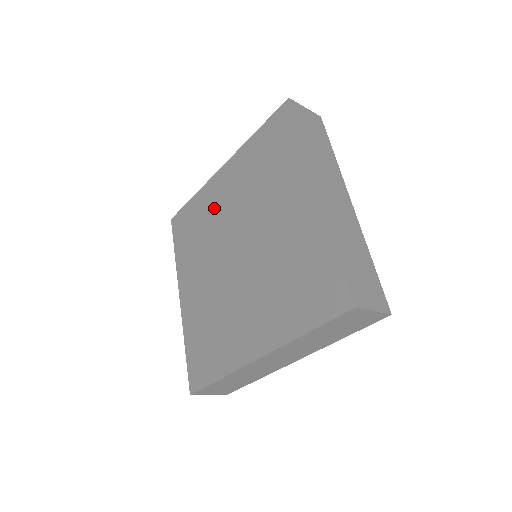
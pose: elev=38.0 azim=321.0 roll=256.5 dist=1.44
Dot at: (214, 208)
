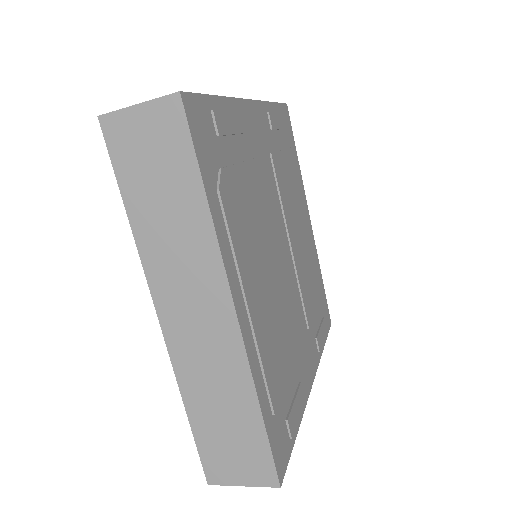
Dot at: occluded
